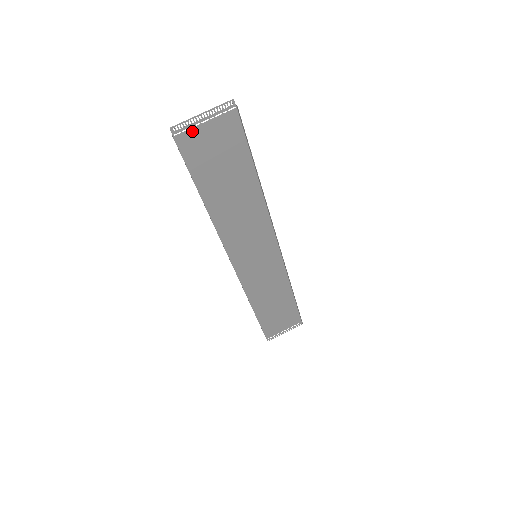
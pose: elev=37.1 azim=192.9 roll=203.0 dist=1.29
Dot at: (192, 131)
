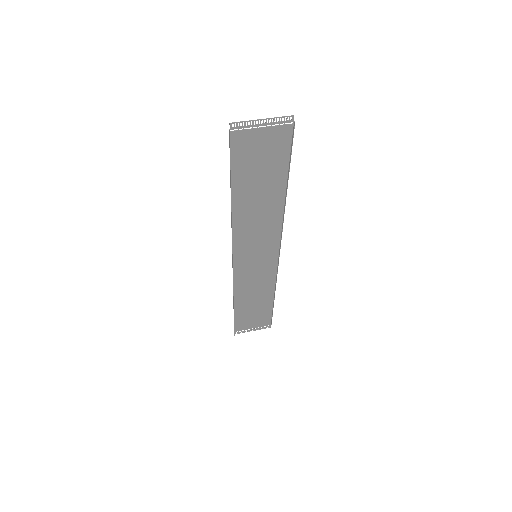
Dot at: (248, 131)
